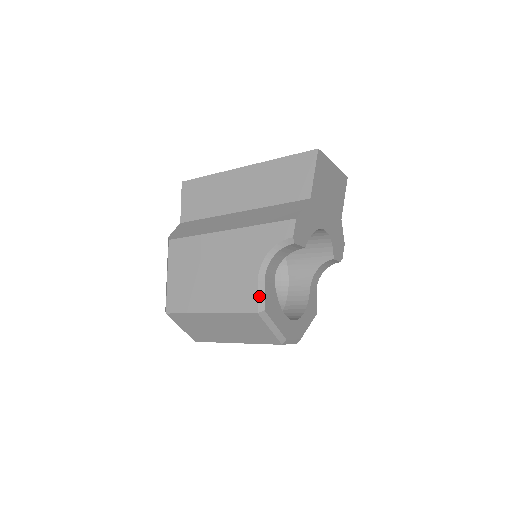
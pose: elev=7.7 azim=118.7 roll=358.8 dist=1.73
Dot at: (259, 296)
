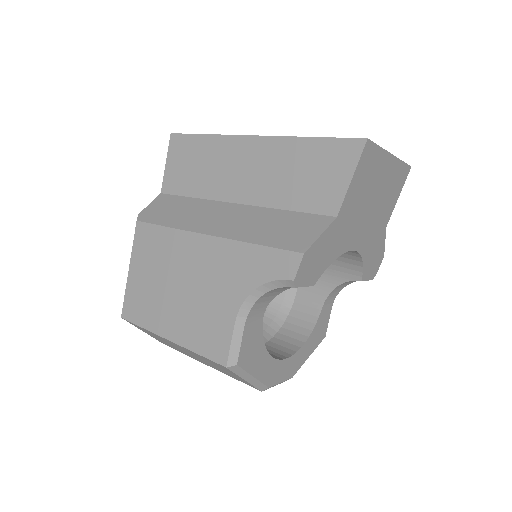
Dot at: (232, 345)
